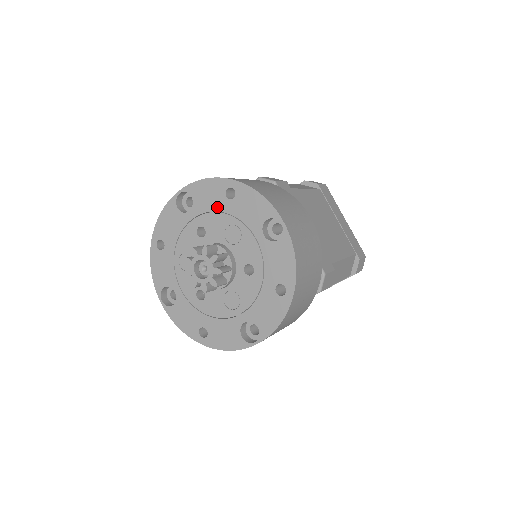
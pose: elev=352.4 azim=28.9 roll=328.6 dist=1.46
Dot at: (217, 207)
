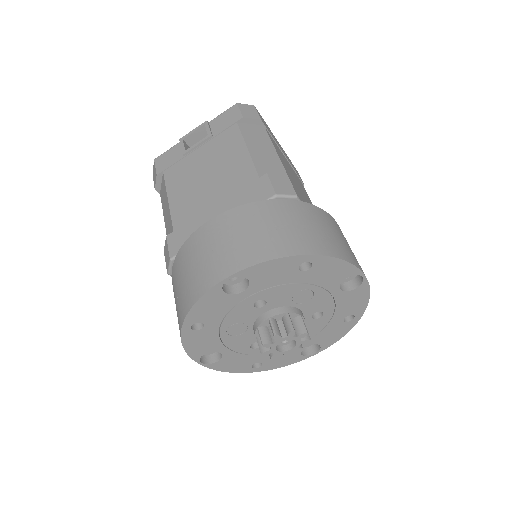
Dot at: (285, 281)
